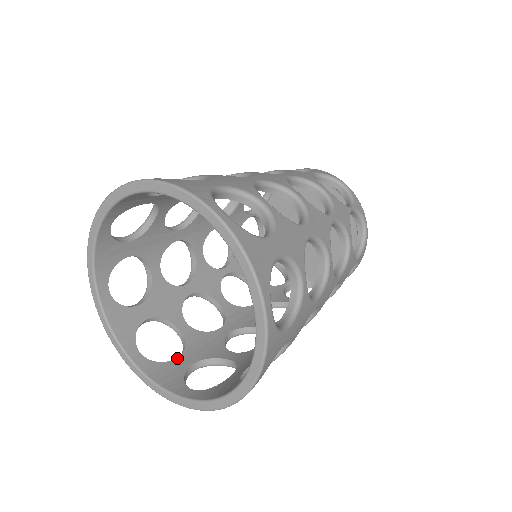
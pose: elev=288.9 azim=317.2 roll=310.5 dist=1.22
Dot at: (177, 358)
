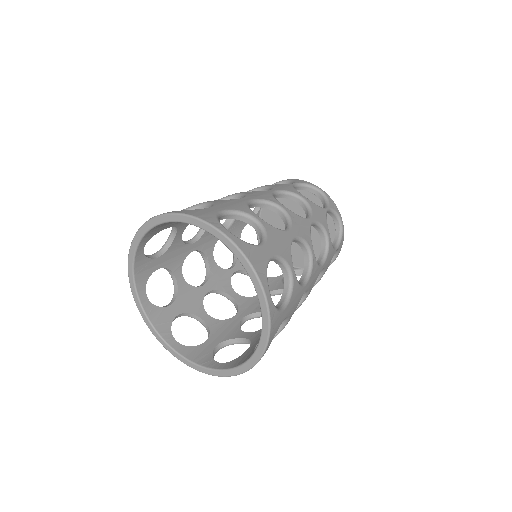
Dot at: (205, 342)
